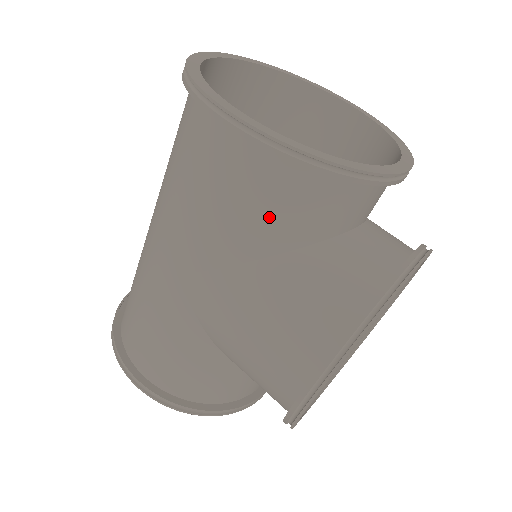
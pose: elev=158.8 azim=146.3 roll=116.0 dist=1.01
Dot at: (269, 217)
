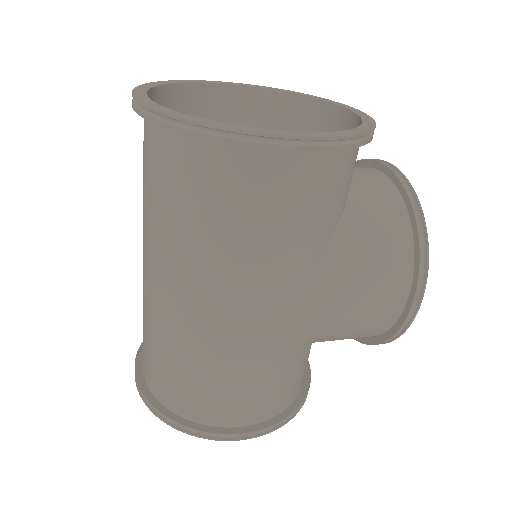
Dot at: (331, 205)
